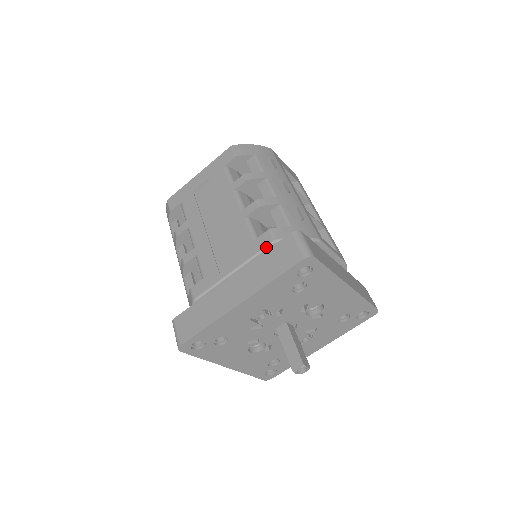
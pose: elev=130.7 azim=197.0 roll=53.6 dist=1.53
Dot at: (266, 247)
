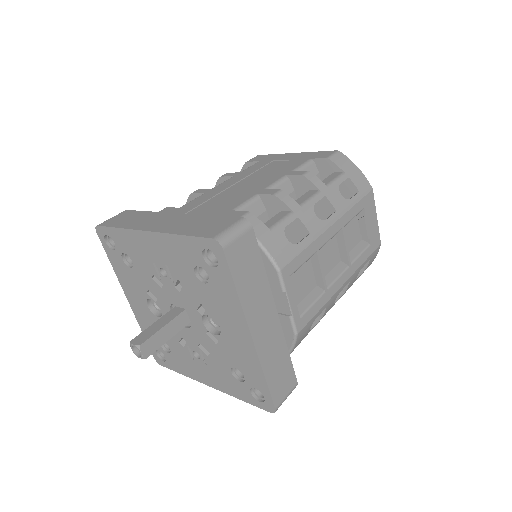
Dot at: occluded
